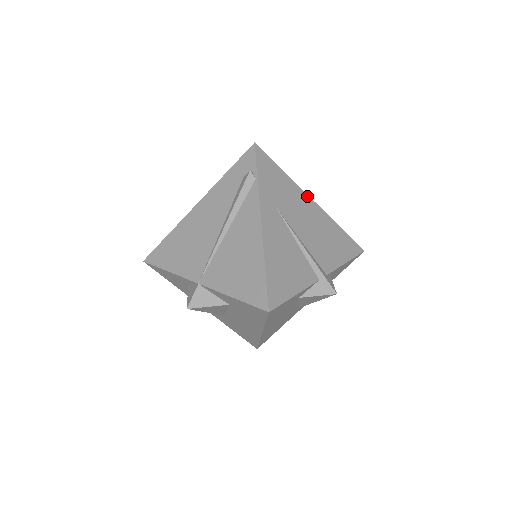
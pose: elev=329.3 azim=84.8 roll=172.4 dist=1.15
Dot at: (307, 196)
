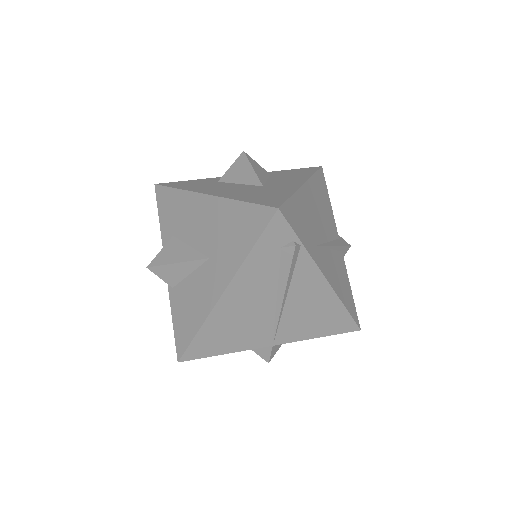
Dot at: (303, 187)
